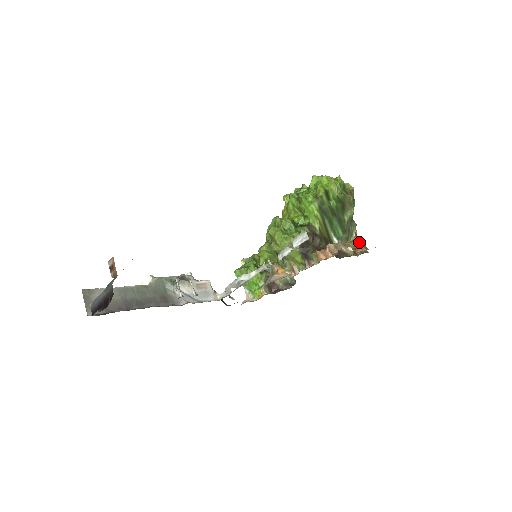
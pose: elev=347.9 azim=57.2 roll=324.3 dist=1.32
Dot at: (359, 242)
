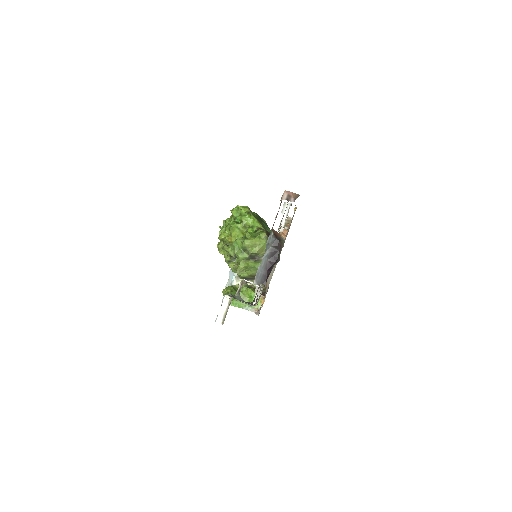
Dot at: occluded
